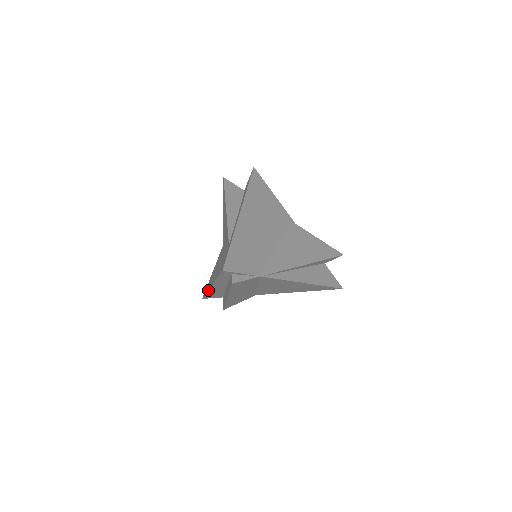
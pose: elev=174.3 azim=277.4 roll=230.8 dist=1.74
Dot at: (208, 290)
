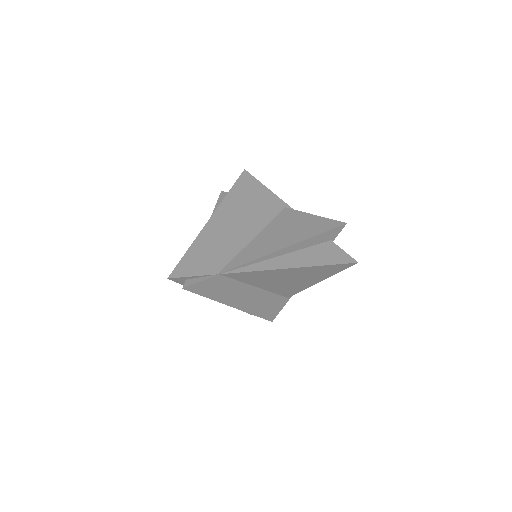
Dot at: occluded
